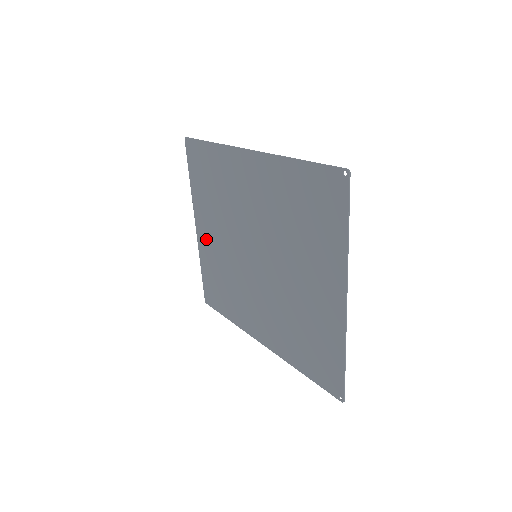
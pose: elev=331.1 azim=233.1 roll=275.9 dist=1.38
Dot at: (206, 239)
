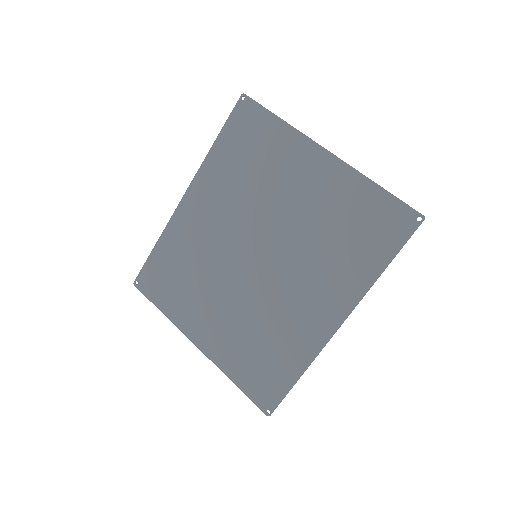
Dot at: (213, 336)
